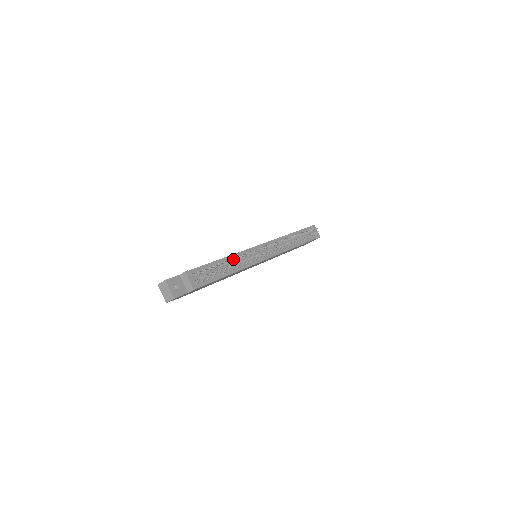
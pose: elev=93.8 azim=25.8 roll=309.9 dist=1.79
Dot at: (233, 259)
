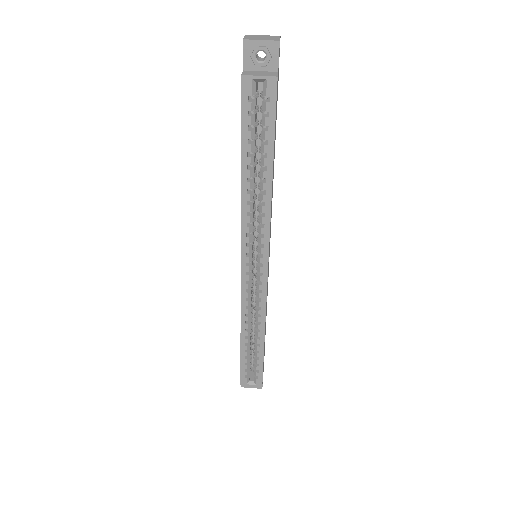
Dot at: occluded
